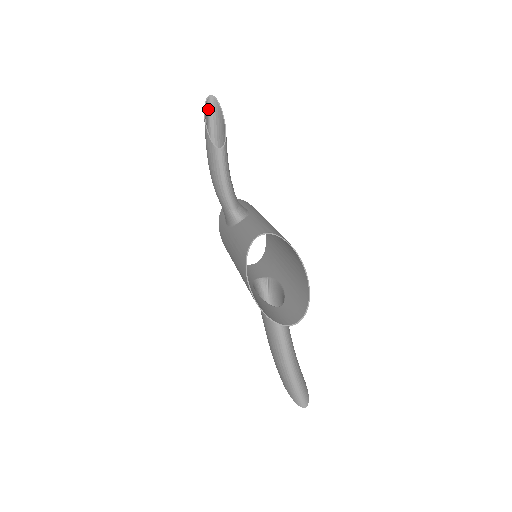
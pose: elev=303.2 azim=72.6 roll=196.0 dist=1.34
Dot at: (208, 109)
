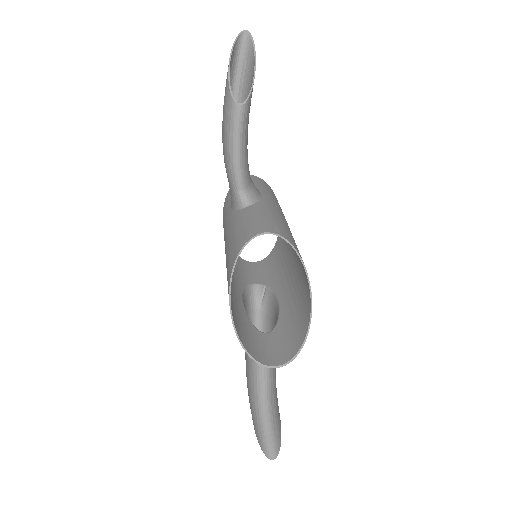
Dot at: (238, 49)
